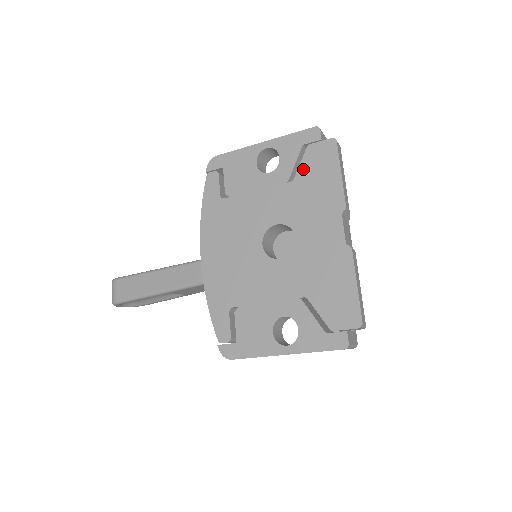
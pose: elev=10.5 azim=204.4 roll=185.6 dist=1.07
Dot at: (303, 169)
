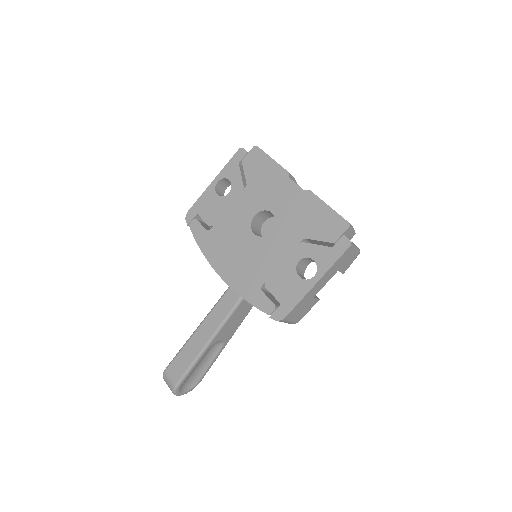
Dot at: (248, 175)
